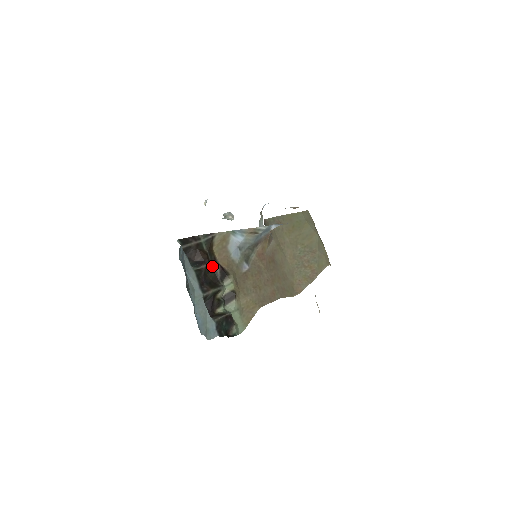
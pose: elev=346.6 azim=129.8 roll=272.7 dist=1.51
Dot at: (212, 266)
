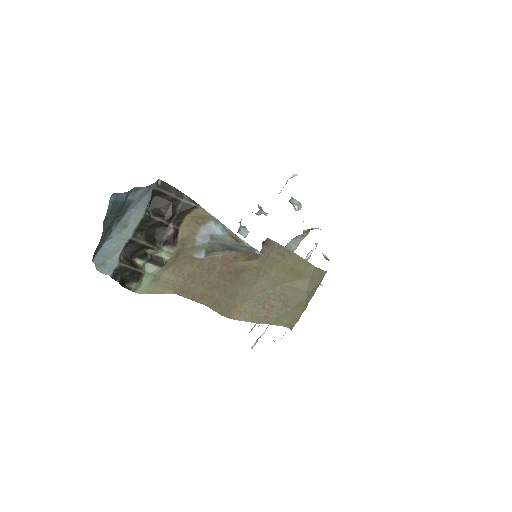
Dot at: (168, 226)
